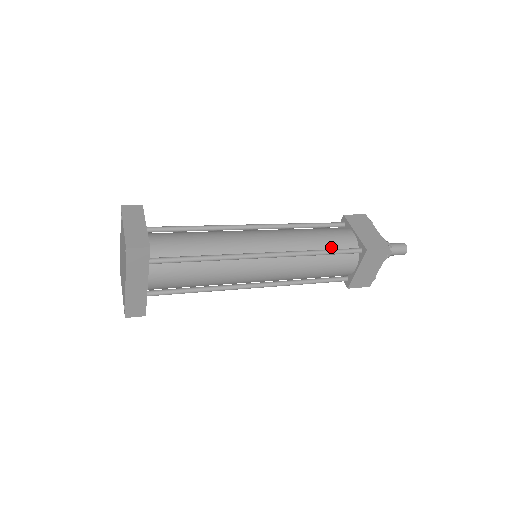
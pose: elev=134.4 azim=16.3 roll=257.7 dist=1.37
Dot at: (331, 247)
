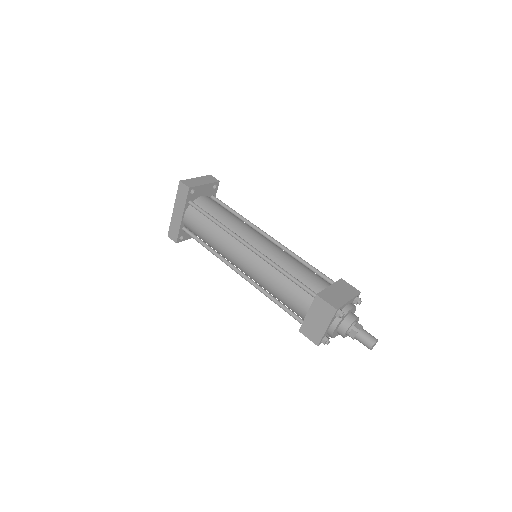
Dot at: (298, 278)
